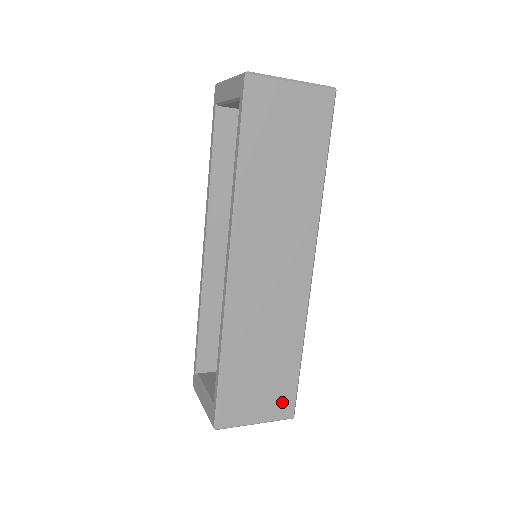
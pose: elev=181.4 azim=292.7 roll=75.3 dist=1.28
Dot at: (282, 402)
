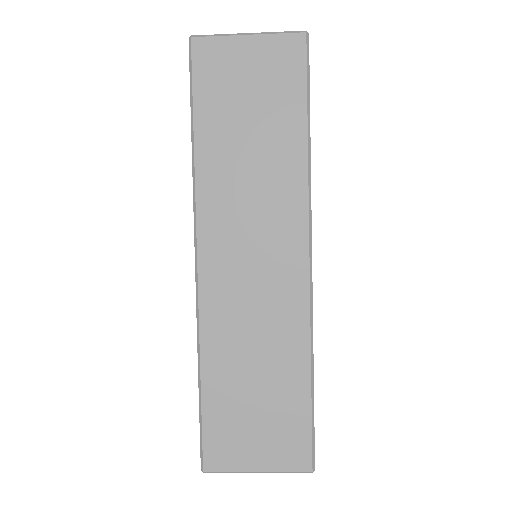
Dot at: (292, 446)
